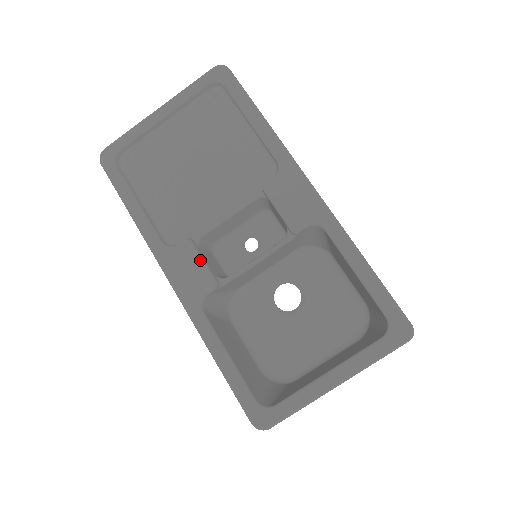
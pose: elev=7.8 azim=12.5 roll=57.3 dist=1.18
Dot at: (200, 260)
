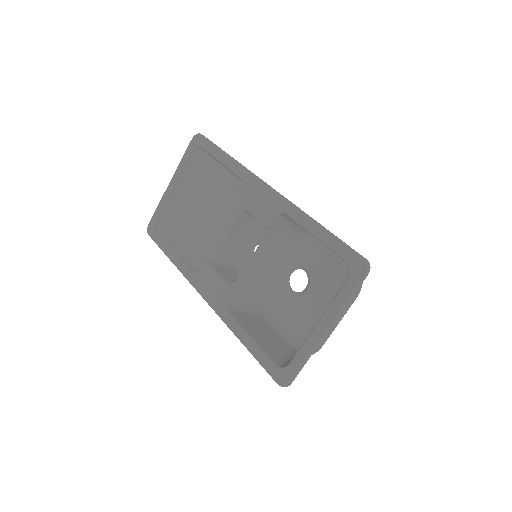
Dot at: (216, 273)
